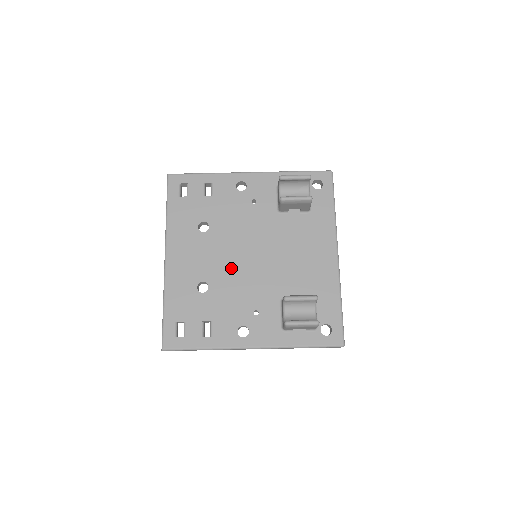
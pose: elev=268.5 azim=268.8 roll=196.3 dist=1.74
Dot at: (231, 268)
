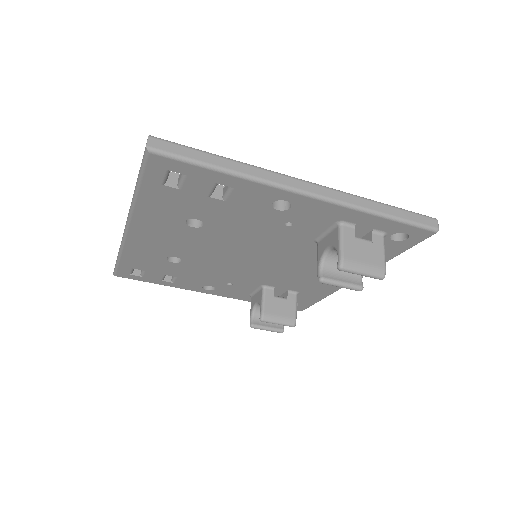
Dot at: (217, 259)
